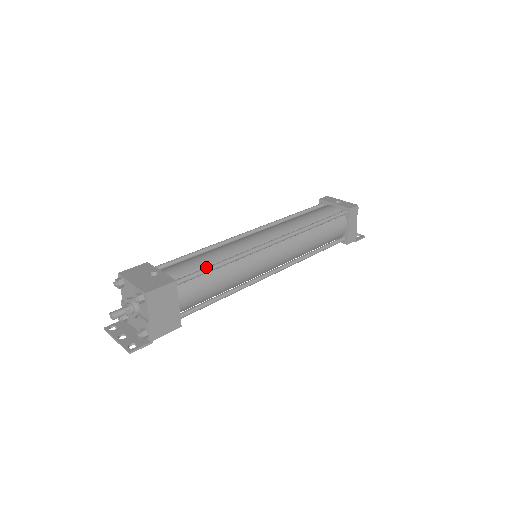
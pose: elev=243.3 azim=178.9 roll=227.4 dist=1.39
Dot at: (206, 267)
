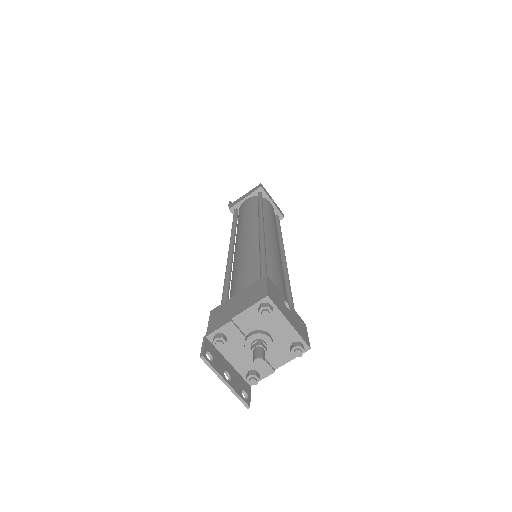
Dot at: occluded
